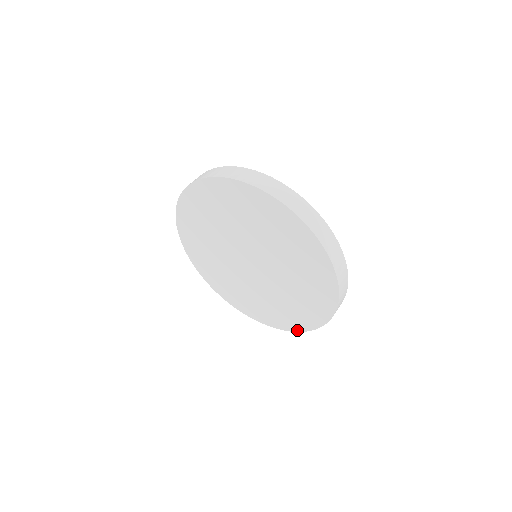
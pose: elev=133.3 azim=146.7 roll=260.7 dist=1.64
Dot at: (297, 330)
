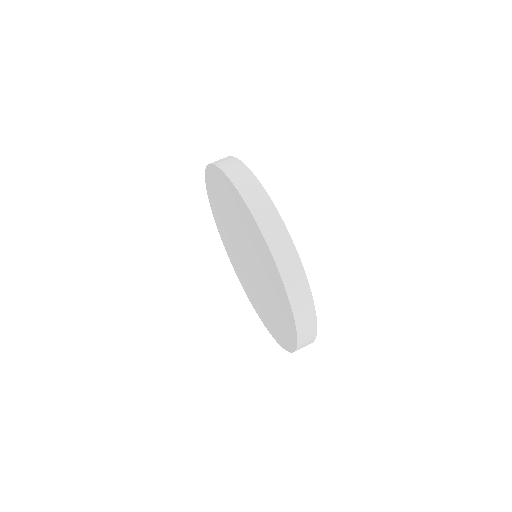
Dot at: (296, 339)
